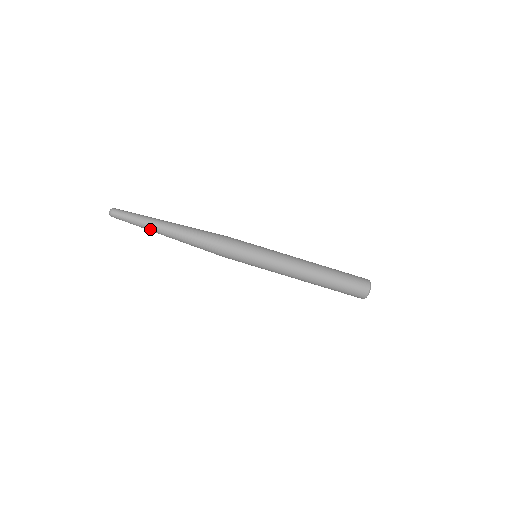
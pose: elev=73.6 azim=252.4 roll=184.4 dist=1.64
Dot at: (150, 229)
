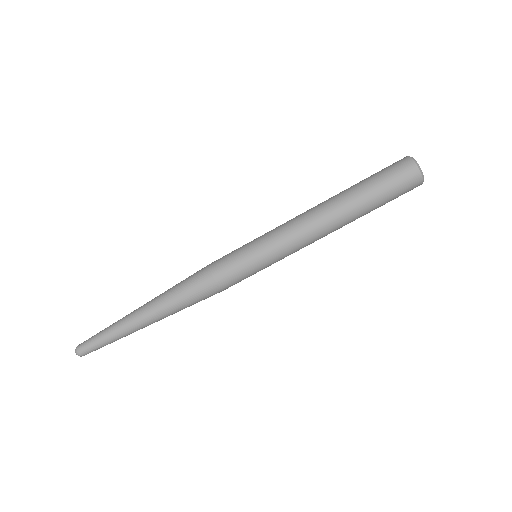
Dot at: (127, 334)
